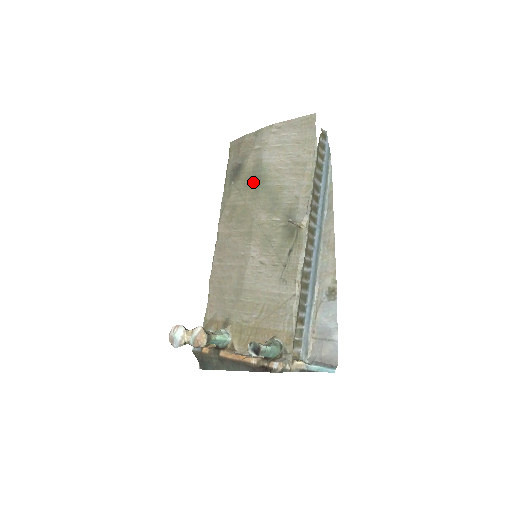
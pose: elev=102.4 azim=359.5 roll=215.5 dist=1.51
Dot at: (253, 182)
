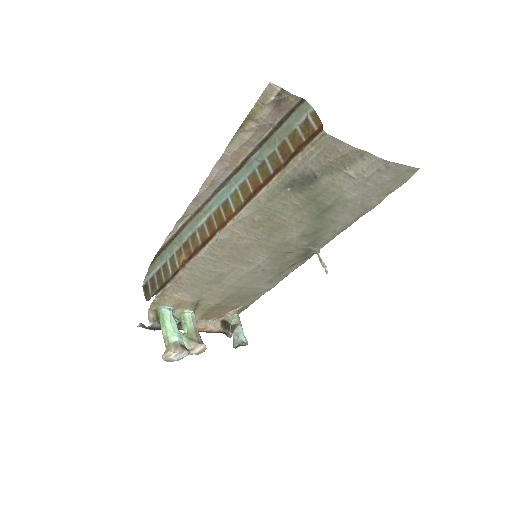
Dot at: (315, 207)
